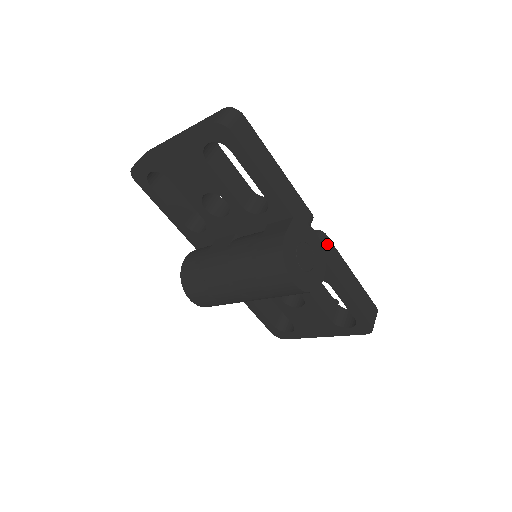
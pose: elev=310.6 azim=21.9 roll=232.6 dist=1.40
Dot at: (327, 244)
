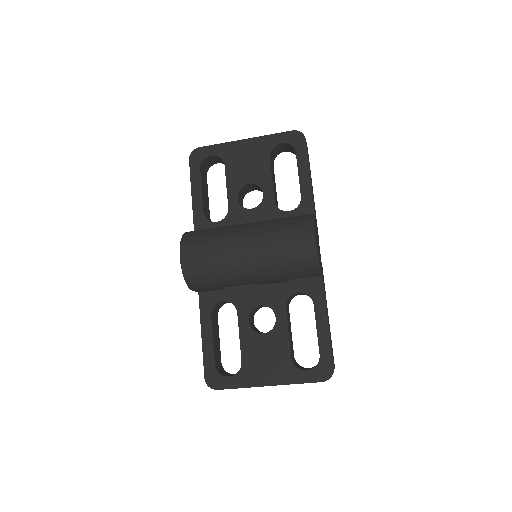
Dot at: (322, 268)
